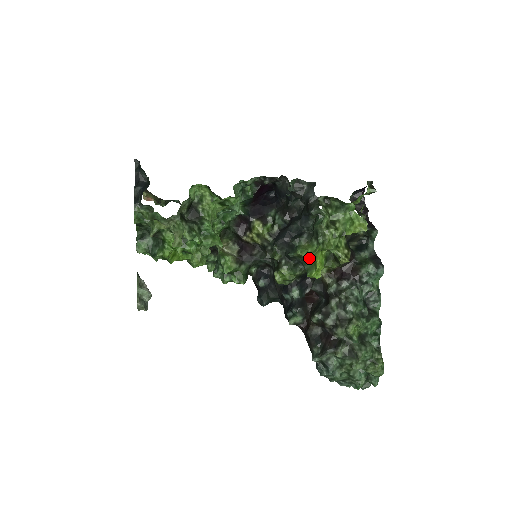
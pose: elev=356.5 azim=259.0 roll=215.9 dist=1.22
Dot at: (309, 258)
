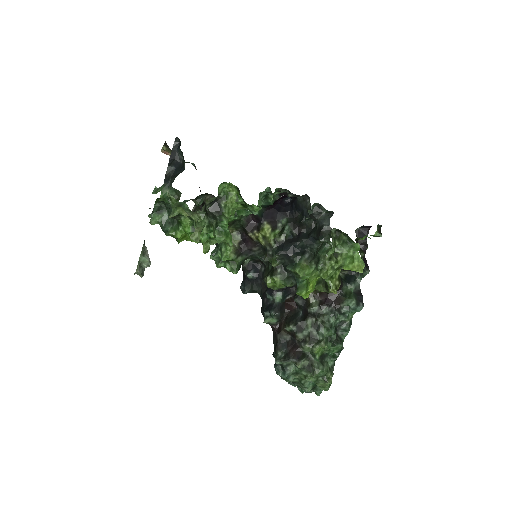
Dot at: (304, 278)
